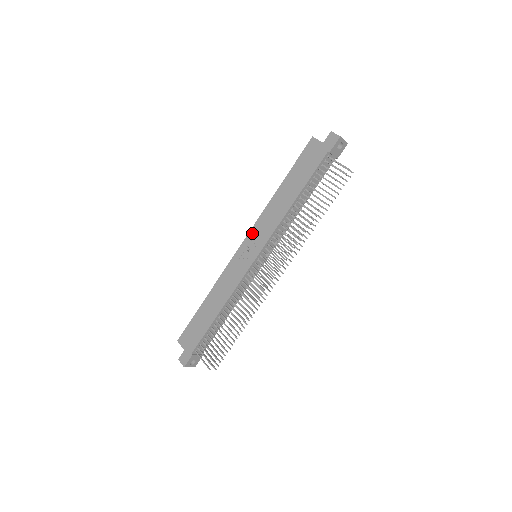
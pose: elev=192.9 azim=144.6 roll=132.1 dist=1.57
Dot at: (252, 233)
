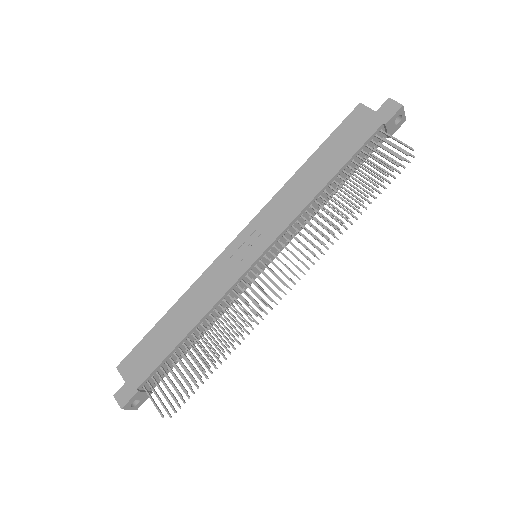
Dot at: (256, 222)
